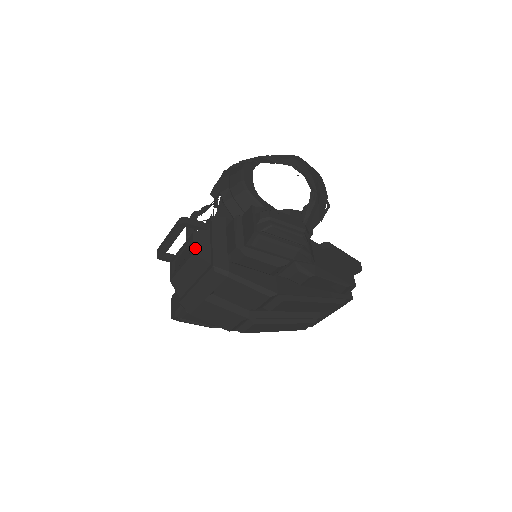
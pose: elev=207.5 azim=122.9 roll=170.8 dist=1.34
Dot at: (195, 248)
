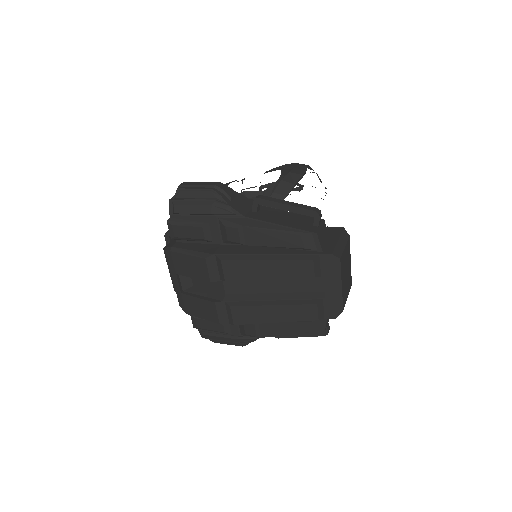
Dot at: occluded
